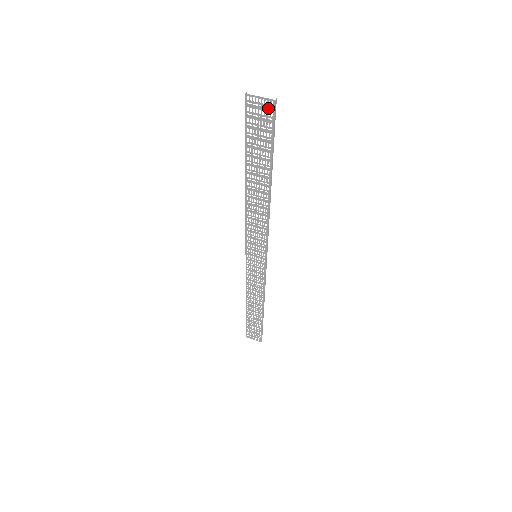
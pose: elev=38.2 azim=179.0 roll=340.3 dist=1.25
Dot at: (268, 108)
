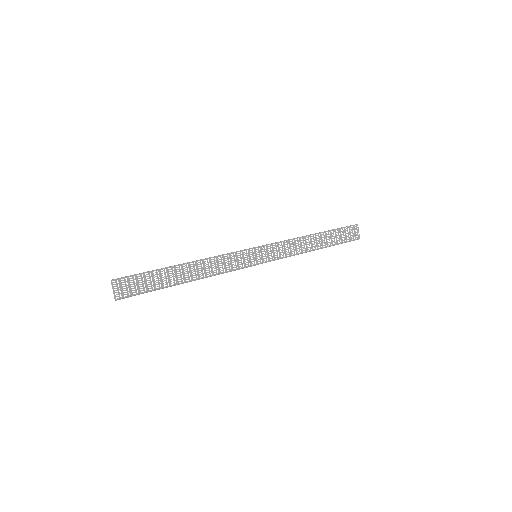
Dot at: (121, 294)
